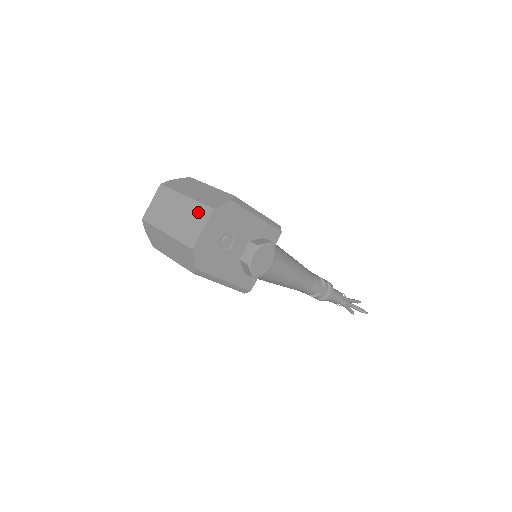
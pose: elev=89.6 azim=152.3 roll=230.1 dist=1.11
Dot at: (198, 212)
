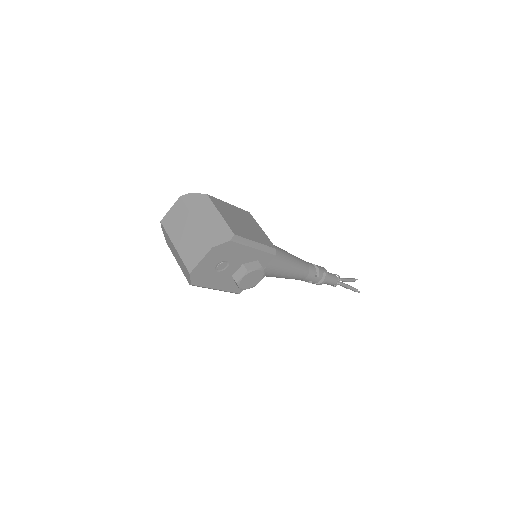
Dot at: (201, 243)
